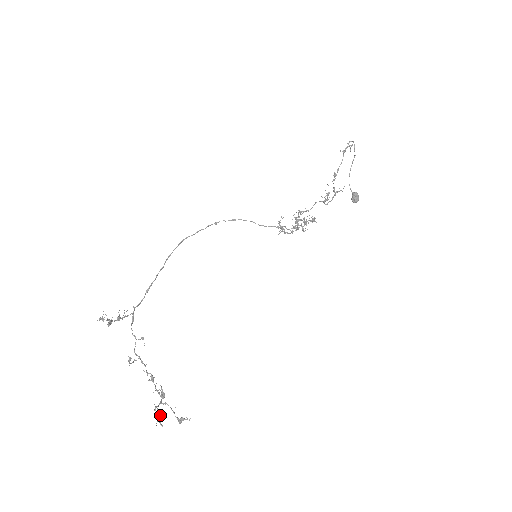
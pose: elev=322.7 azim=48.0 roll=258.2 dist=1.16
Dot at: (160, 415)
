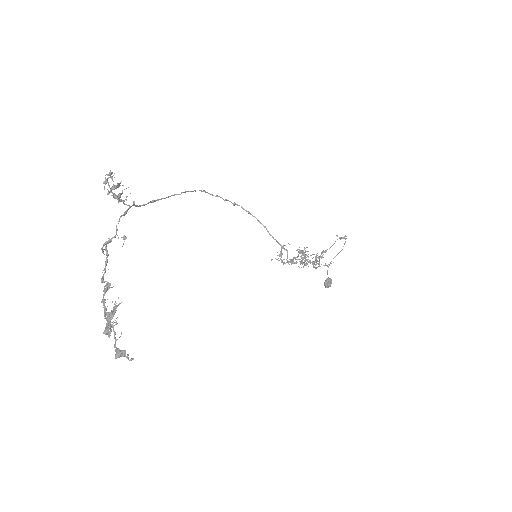
Dot at: (110, 324)
